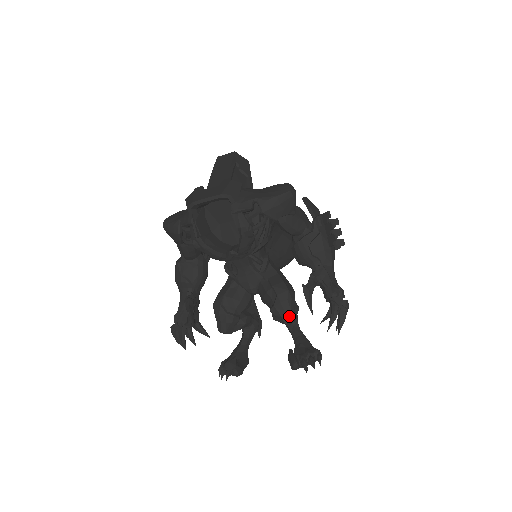
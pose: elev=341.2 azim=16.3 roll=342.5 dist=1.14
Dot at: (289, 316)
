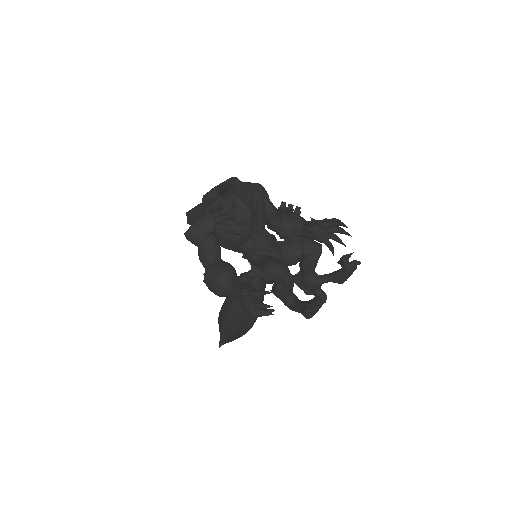
Dot at: (318, 244)
